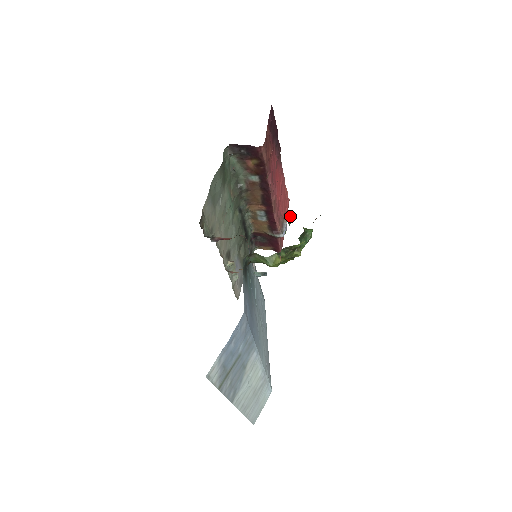
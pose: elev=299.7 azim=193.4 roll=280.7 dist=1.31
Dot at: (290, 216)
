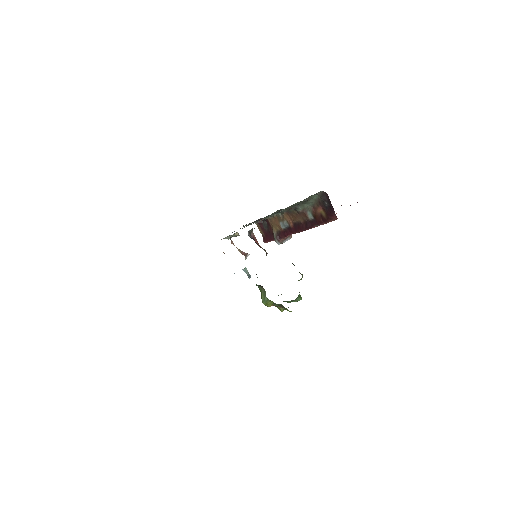
Dot at: occluded
